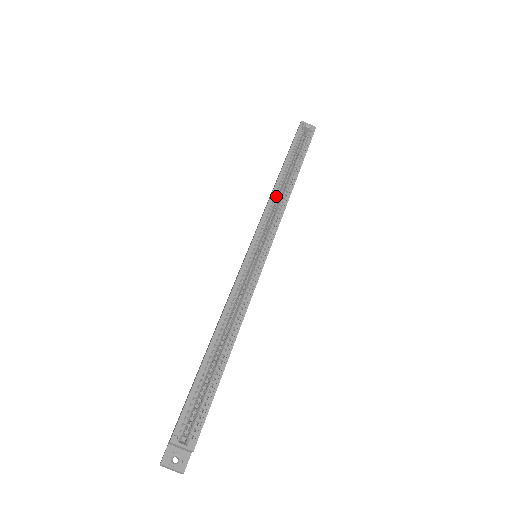
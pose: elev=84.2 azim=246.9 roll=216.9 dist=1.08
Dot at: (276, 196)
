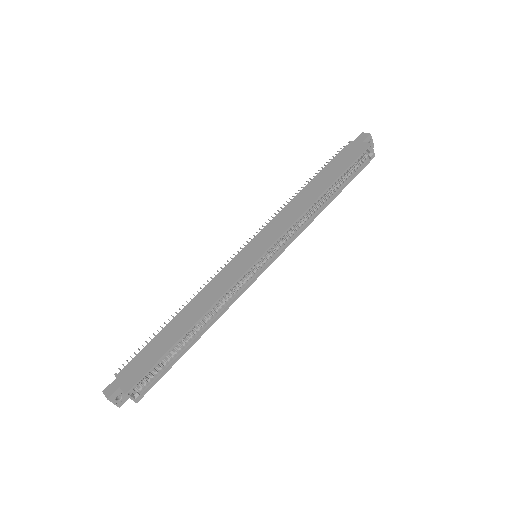
Dot at: (305, 213)
